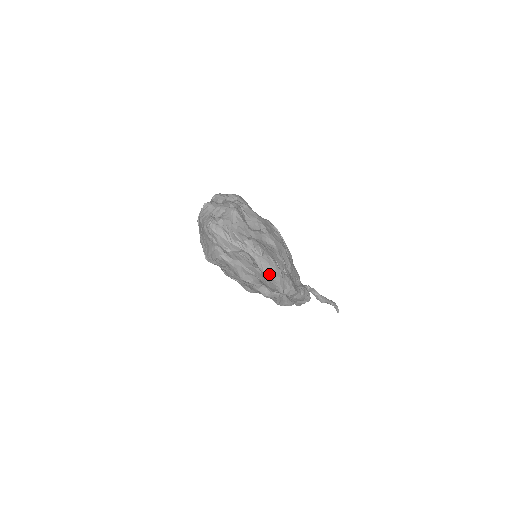
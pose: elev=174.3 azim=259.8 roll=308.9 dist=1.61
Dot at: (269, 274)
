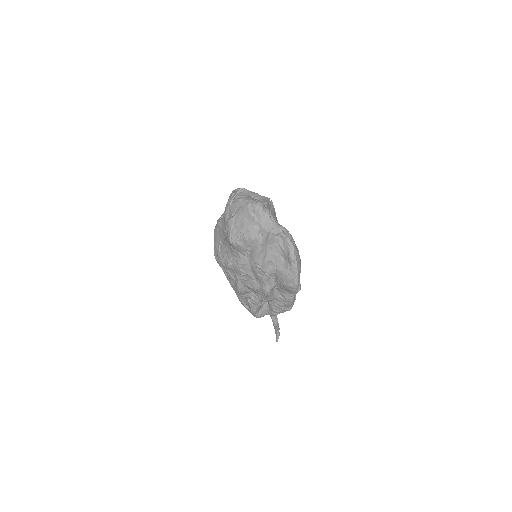
Dot at: (297, 262)
